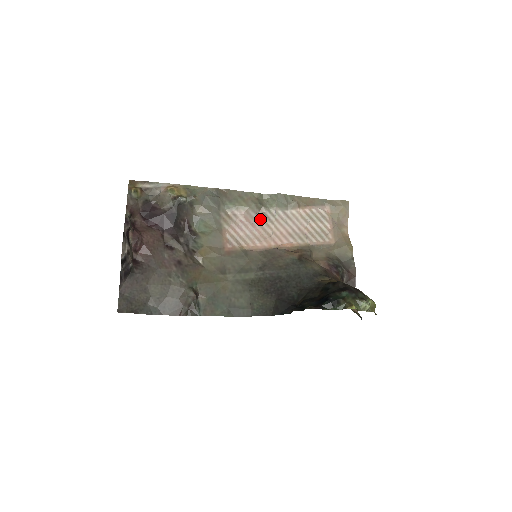
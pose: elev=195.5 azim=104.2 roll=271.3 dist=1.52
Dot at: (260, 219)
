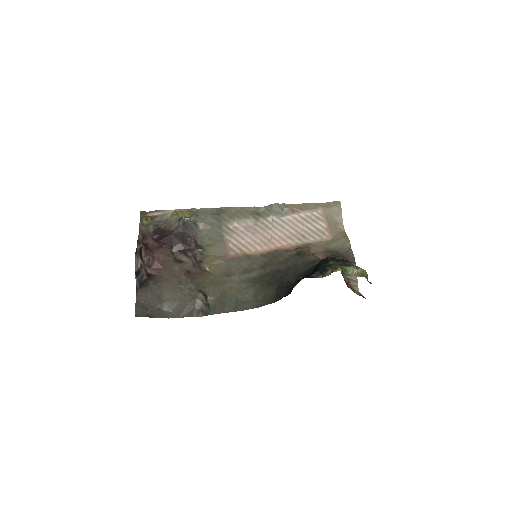
Dot at: (259, 228)
